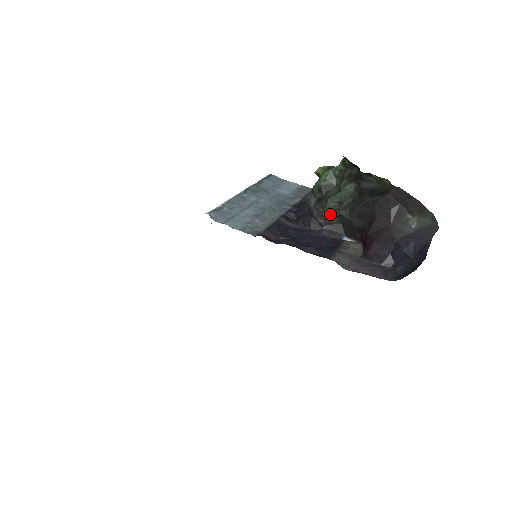
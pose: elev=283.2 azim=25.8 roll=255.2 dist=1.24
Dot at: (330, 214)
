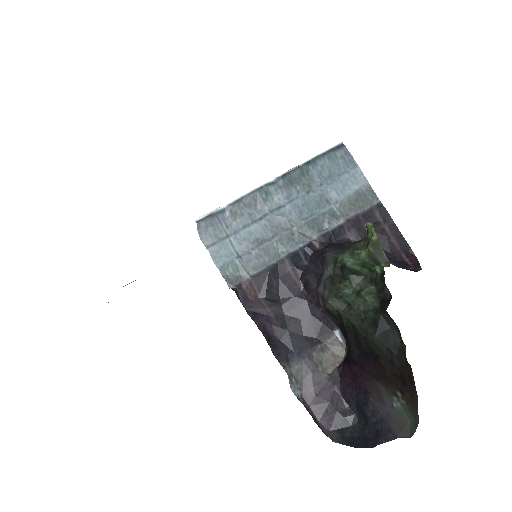
Dot at: (331, 308)
